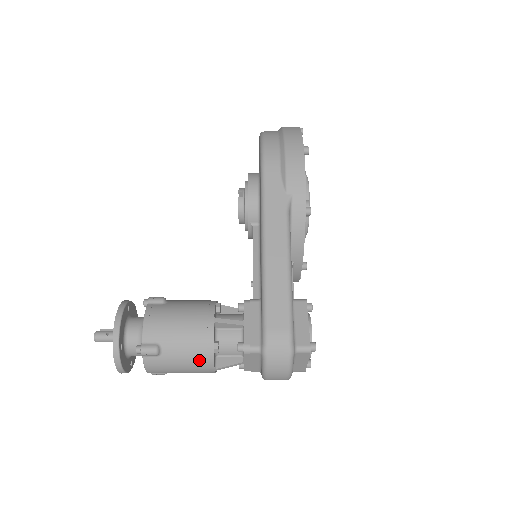
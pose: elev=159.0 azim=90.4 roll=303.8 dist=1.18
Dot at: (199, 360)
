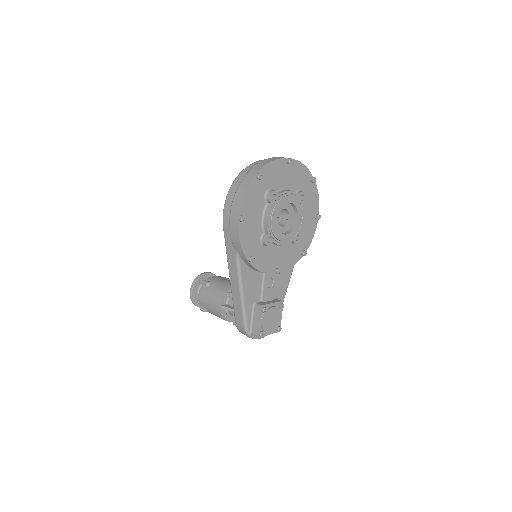
Dot at: occluded
